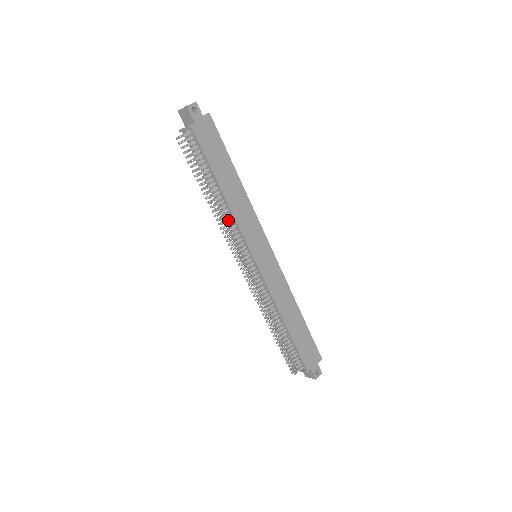
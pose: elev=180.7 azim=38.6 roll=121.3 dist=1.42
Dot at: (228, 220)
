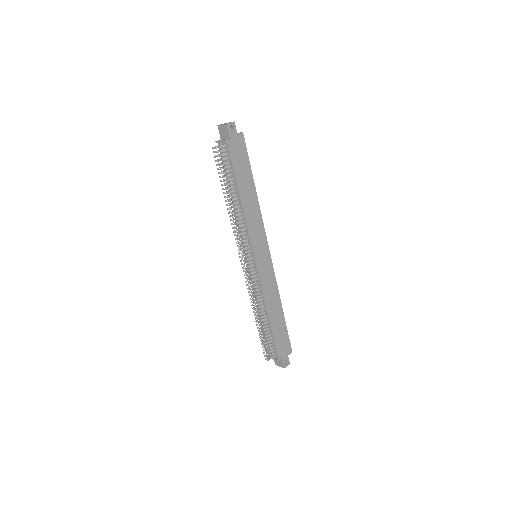
Dot at: (240, 222)
